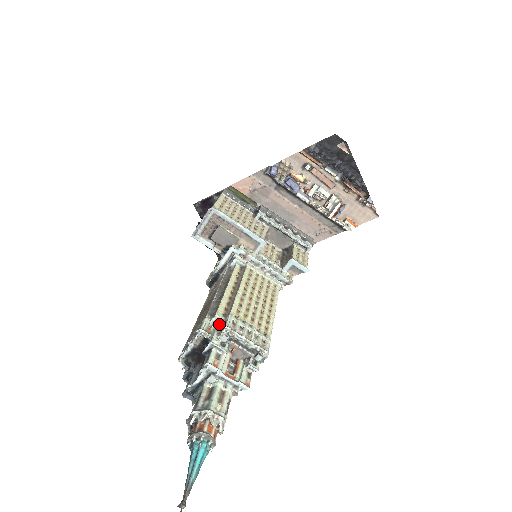
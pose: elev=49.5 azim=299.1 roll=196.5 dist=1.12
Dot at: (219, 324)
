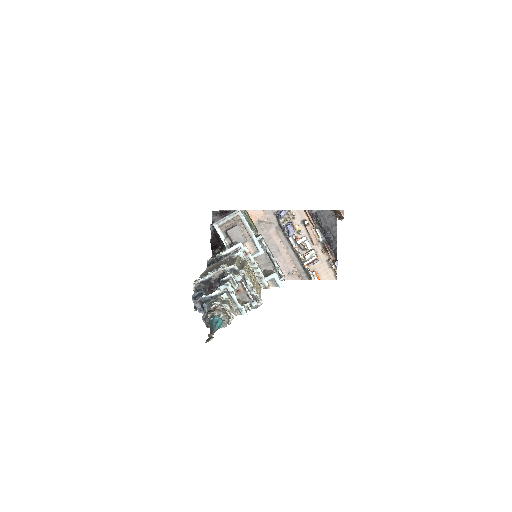
Dot at: (233, 272)
